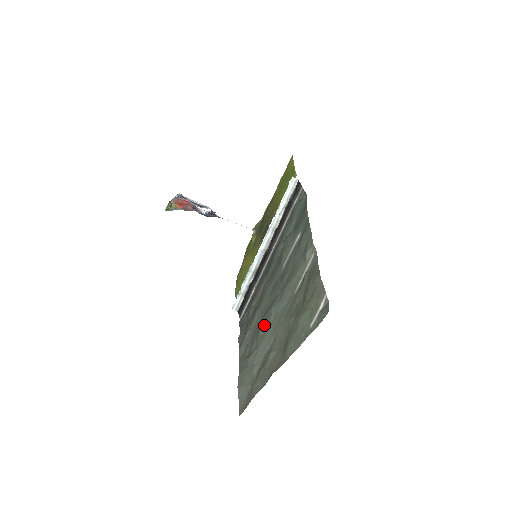
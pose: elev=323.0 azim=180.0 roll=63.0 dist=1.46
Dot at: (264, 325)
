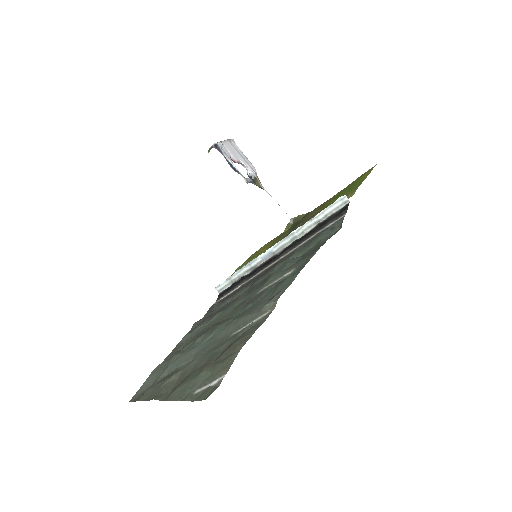
Dot at: (203, 336)
